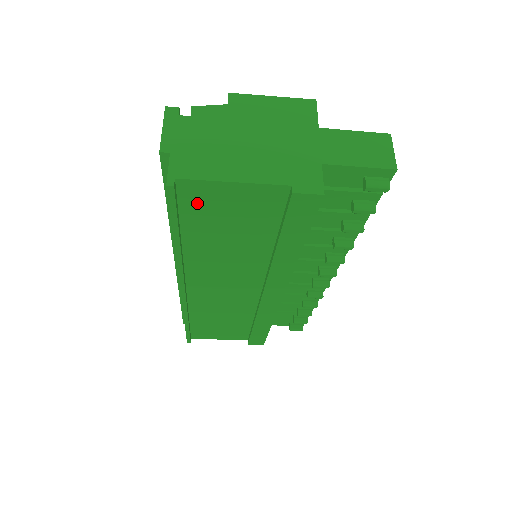
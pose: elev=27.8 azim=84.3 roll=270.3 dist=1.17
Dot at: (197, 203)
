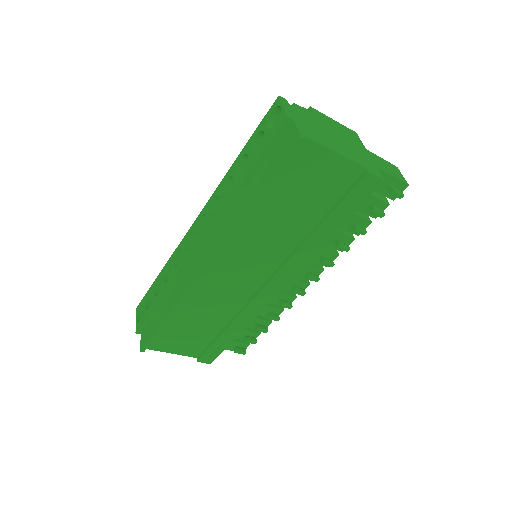
Dot at: (298, 165)
